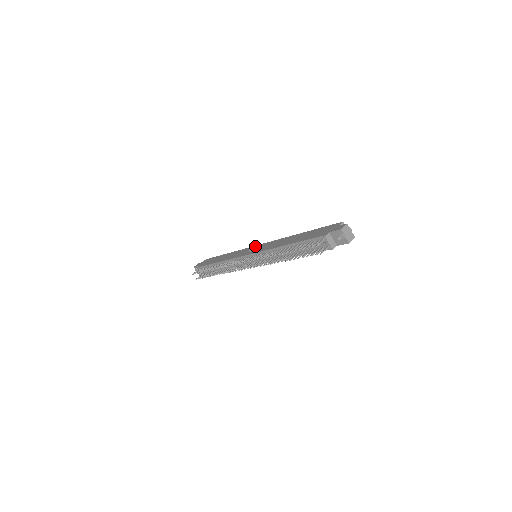
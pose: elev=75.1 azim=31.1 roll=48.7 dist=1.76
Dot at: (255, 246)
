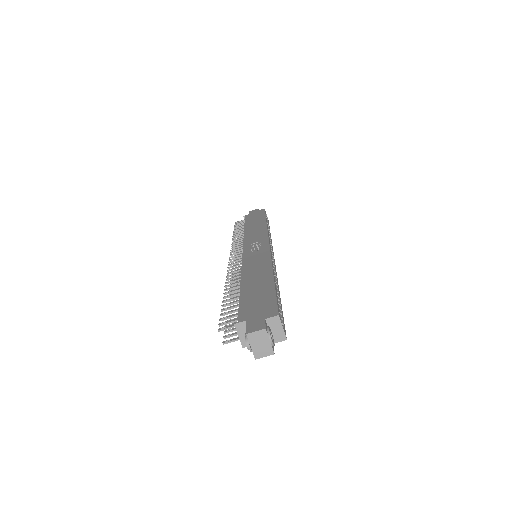
Dot at: (265, 241)
